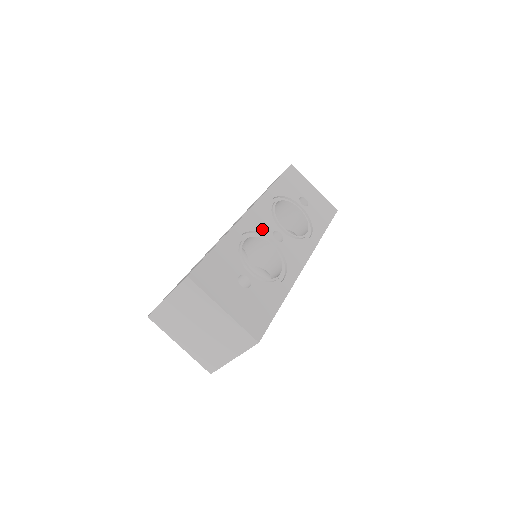
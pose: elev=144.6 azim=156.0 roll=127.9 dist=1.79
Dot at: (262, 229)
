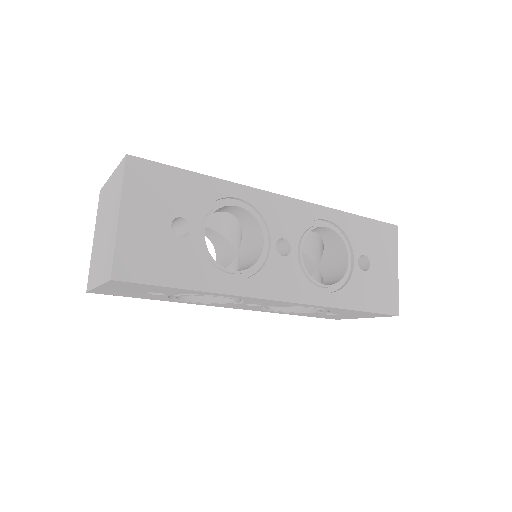
Dot at: occluded
